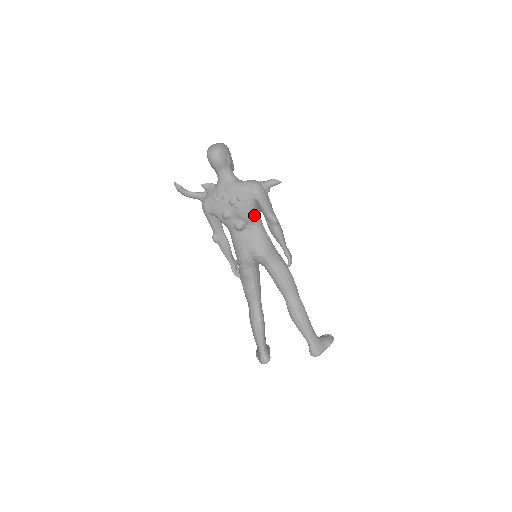
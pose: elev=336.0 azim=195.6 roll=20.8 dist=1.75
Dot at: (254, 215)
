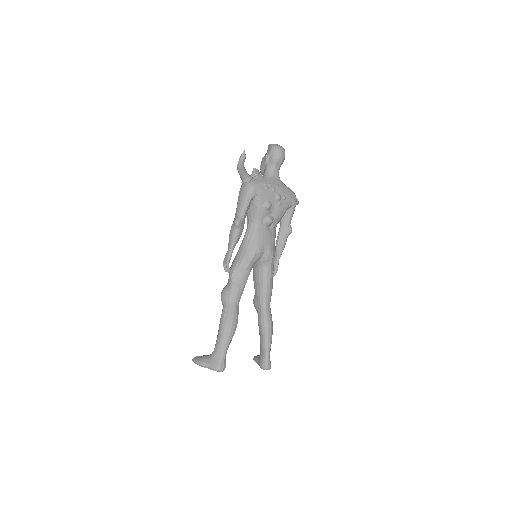
Dot at: (281, 218)
